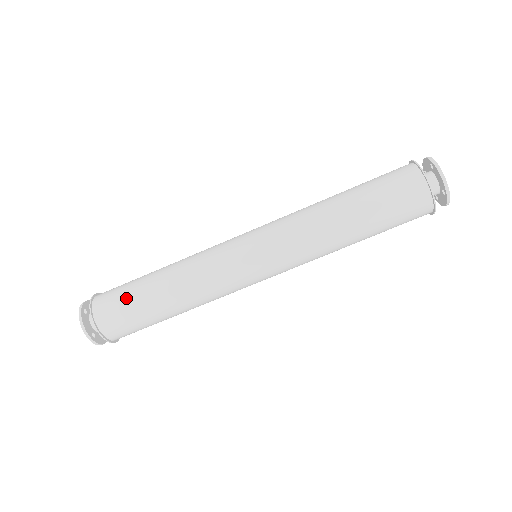
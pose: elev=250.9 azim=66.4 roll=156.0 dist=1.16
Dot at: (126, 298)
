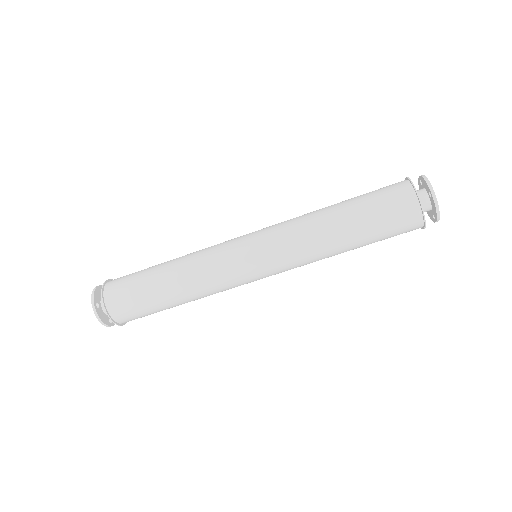
Dot at: (139, 302)
